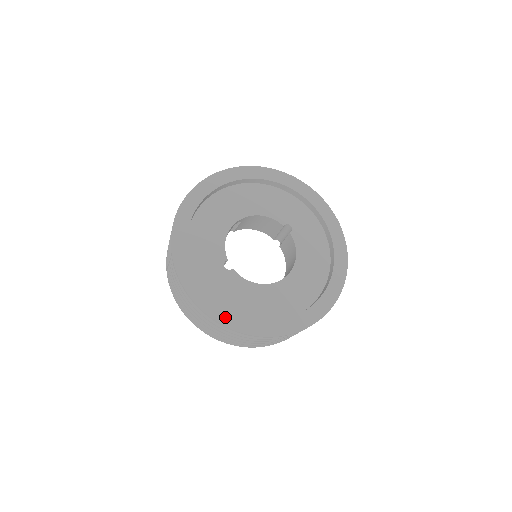
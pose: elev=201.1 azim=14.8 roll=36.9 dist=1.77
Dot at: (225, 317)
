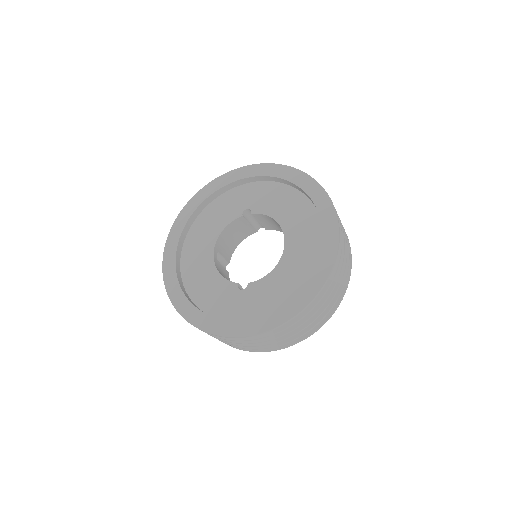
Dot at: (280, 316)
